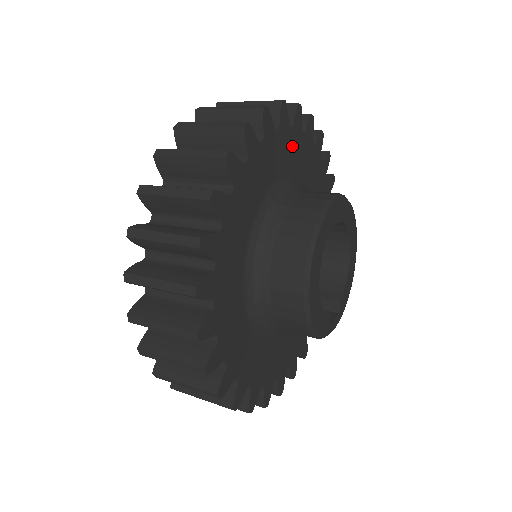
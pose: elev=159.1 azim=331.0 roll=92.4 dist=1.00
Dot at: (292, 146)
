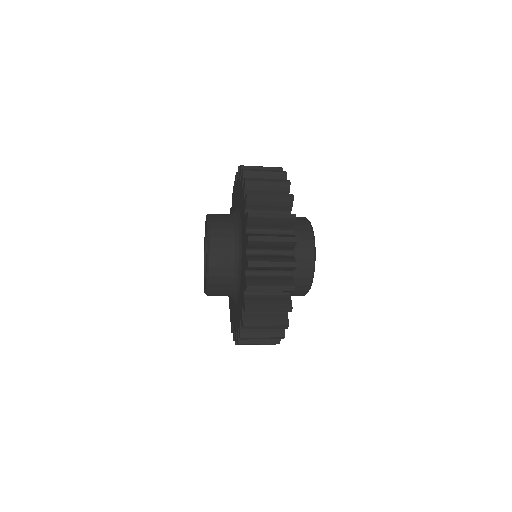
Dot at: occluded
